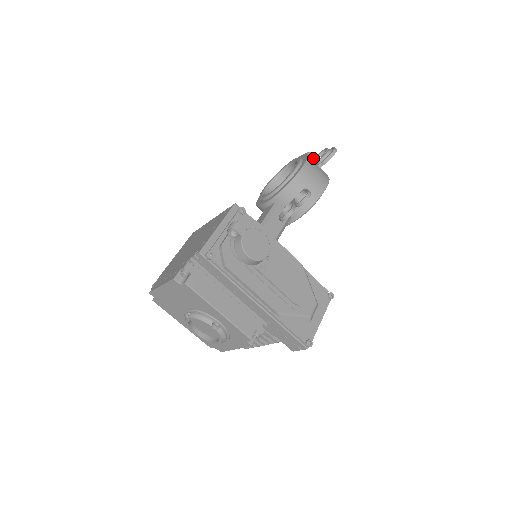
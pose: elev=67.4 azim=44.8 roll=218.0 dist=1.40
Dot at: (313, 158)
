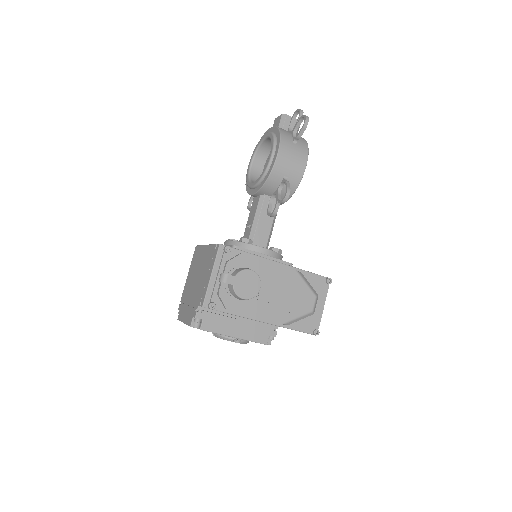
Dot at: (289, 121)
